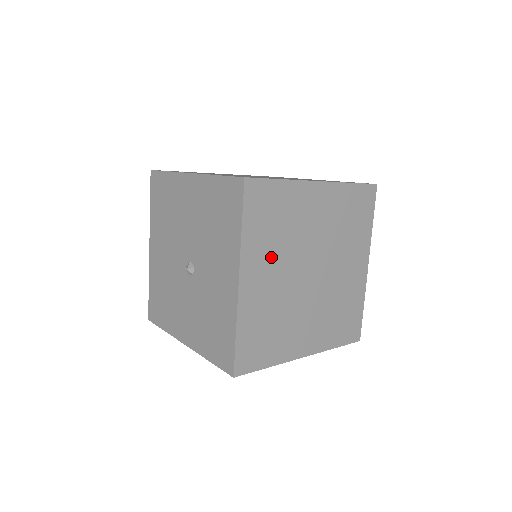
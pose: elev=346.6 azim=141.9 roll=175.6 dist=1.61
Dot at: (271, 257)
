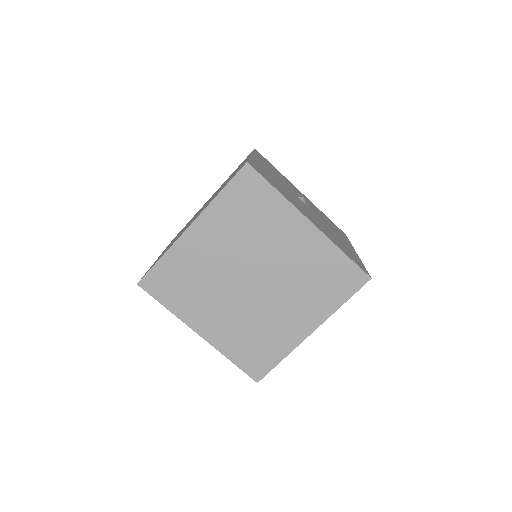
Dot at: (206, 303)
